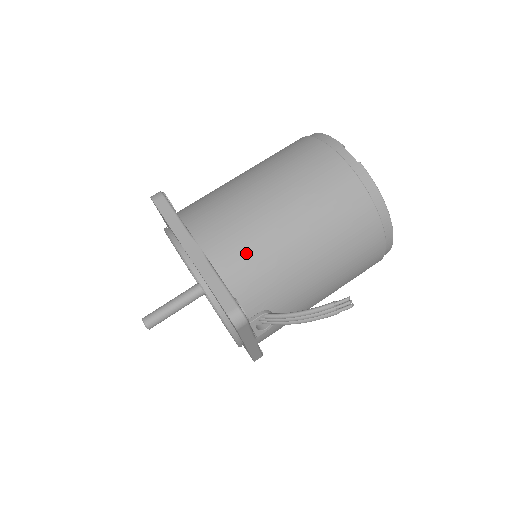
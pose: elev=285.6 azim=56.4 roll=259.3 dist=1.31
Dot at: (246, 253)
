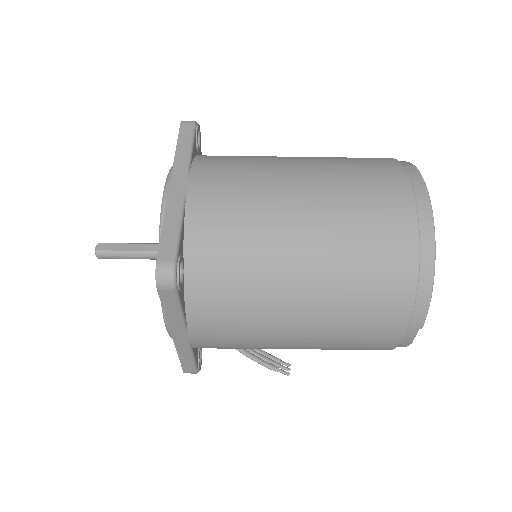
Dot at: (233, 348)
